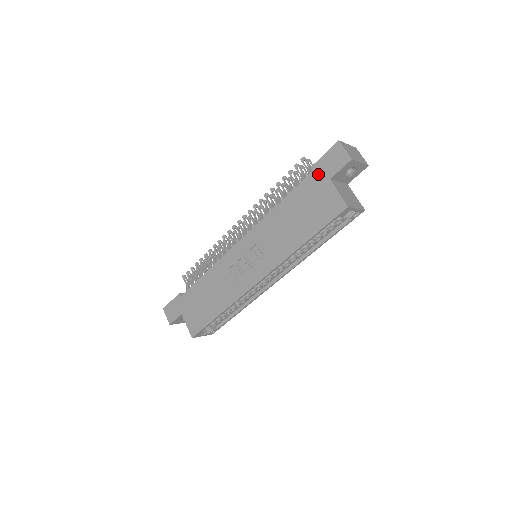
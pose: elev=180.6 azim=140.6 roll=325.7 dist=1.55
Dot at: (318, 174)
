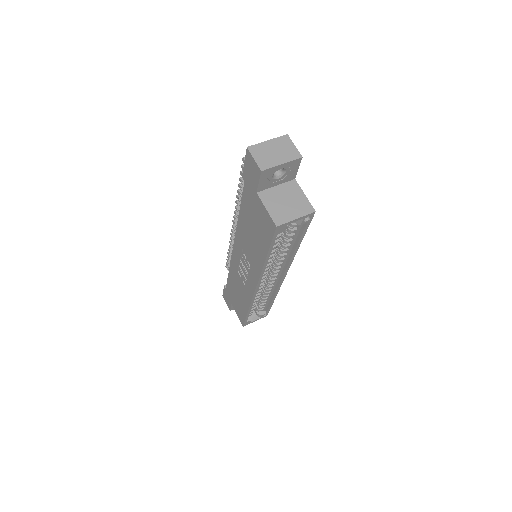
Dot at: (248, 186)
